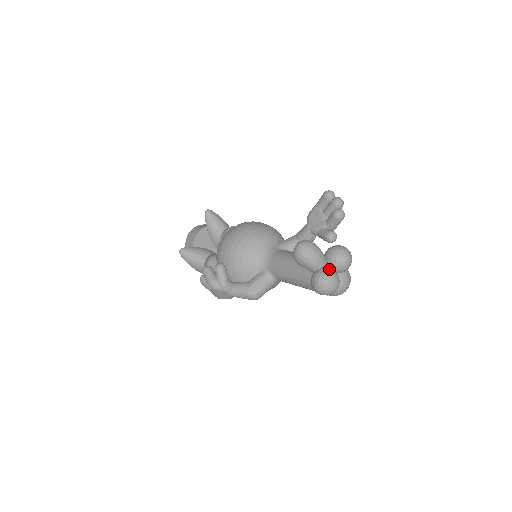
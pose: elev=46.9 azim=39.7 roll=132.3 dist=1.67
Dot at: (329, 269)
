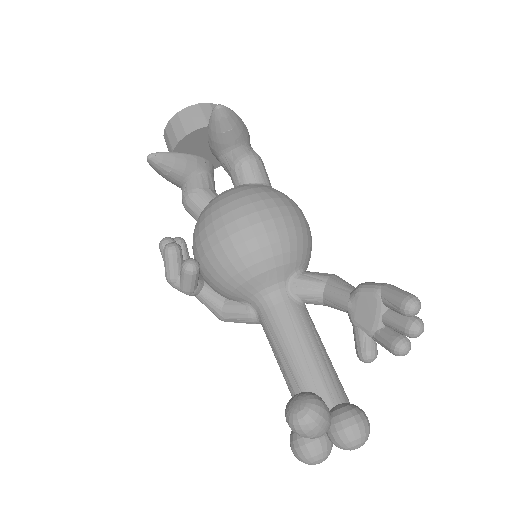
Dot at: (324, 447)
